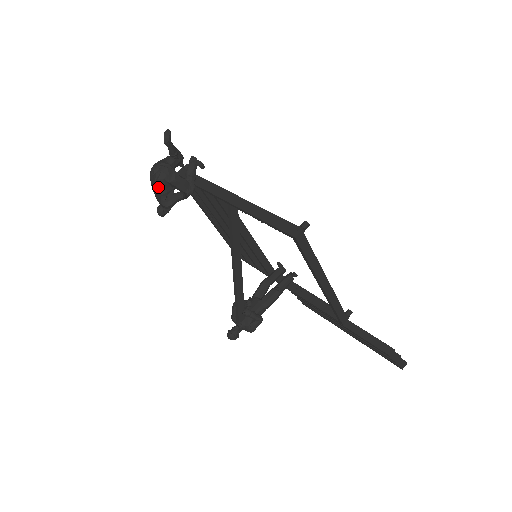
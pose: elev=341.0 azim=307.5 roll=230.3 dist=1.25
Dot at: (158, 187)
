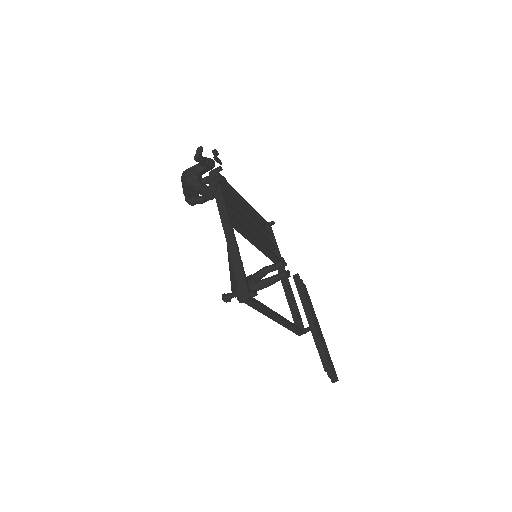
Dot at: (184, 190)
